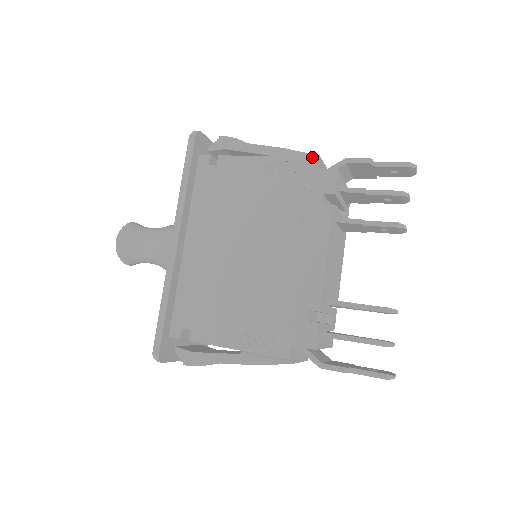
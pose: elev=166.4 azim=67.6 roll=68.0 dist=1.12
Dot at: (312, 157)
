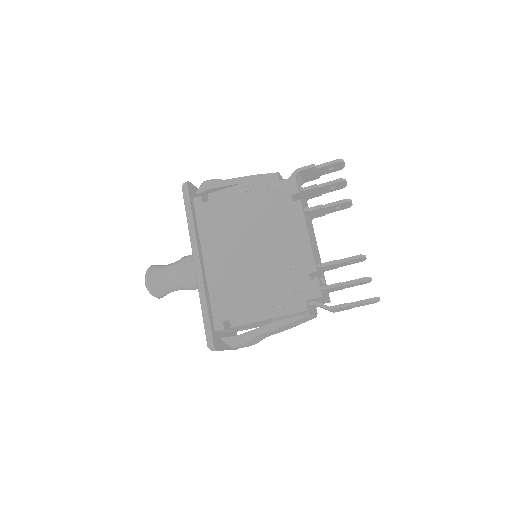
Dot at: (275, 174)
